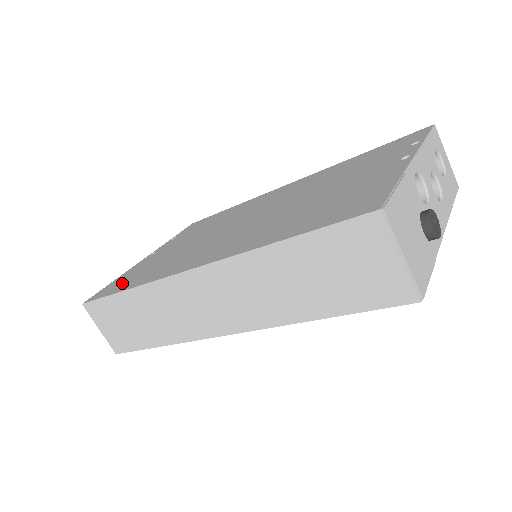
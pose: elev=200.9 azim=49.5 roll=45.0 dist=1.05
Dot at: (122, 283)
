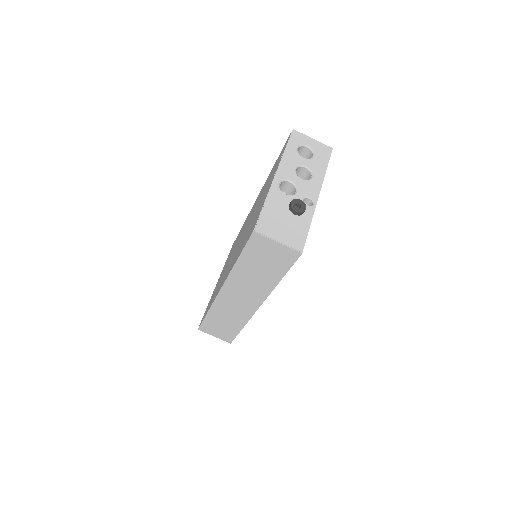
Dot at: (207, 309)
